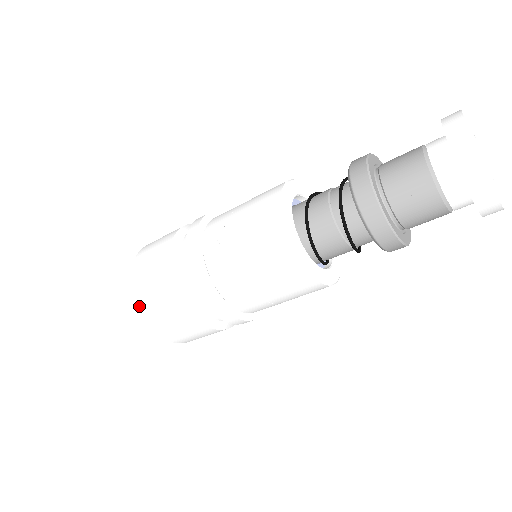
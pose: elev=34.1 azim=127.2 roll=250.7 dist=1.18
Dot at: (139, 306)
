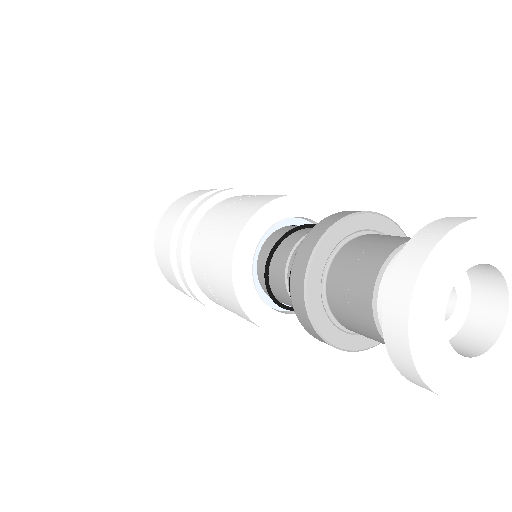
Dot at: (161, 270)
